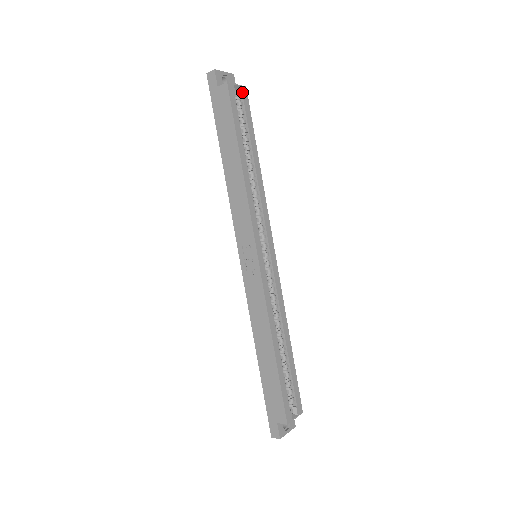
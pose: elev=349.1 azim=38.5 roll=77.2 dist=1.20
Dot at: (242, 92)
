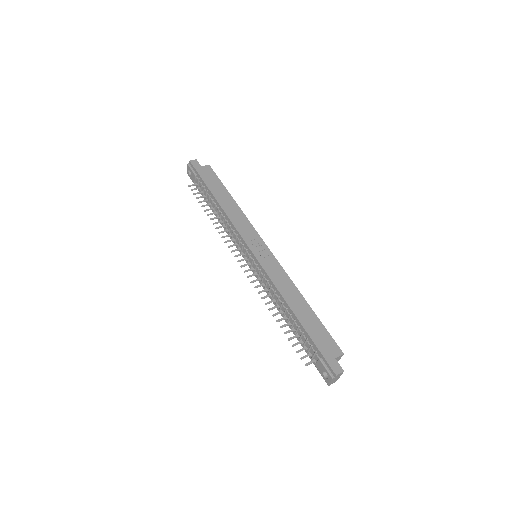
Dot at: occluded
